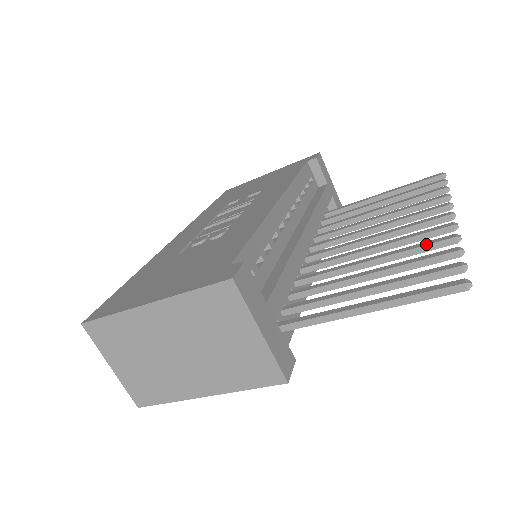
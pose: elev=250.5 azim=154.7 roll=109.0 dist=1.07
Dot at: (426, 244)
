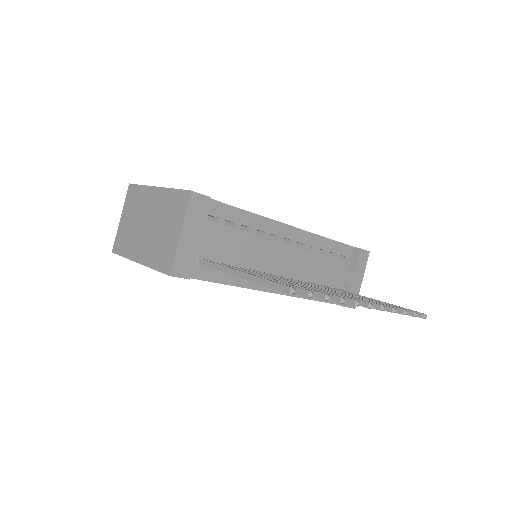
Dot at: occluded
